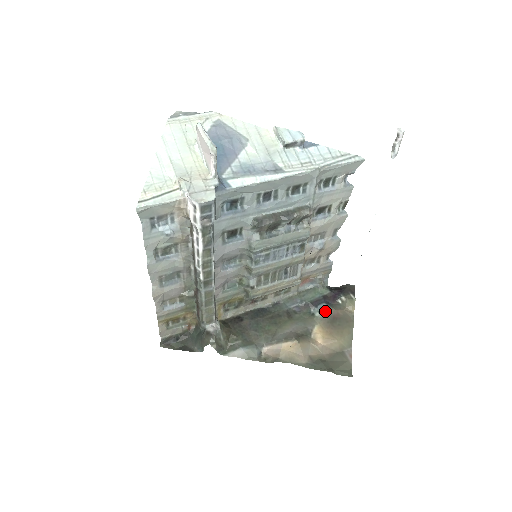
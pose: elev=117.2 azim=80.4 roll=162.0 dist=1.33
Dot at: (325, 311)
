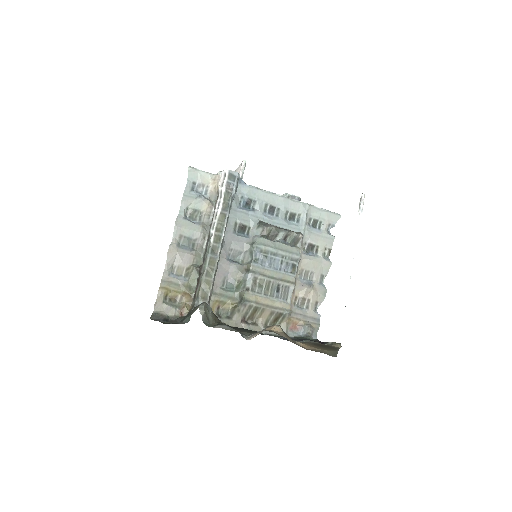
Dot at: (311, 341)
